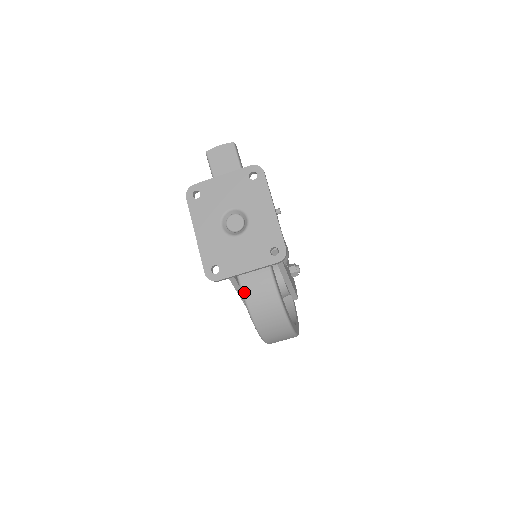
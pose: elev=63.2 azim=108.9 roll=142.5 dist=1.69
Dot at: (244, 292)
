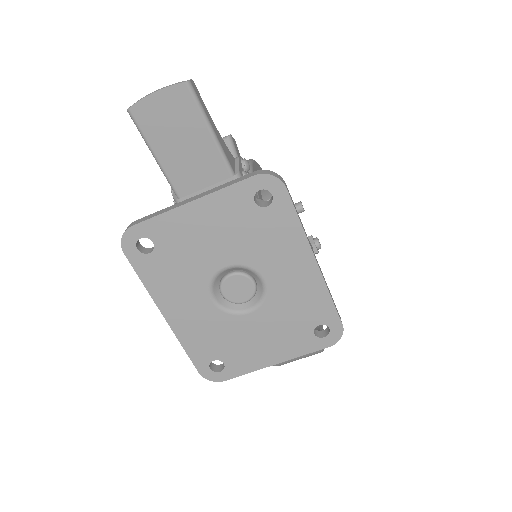
Dot at: occluded
